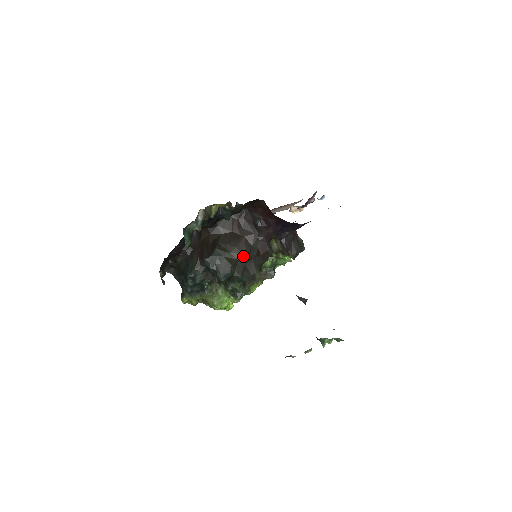
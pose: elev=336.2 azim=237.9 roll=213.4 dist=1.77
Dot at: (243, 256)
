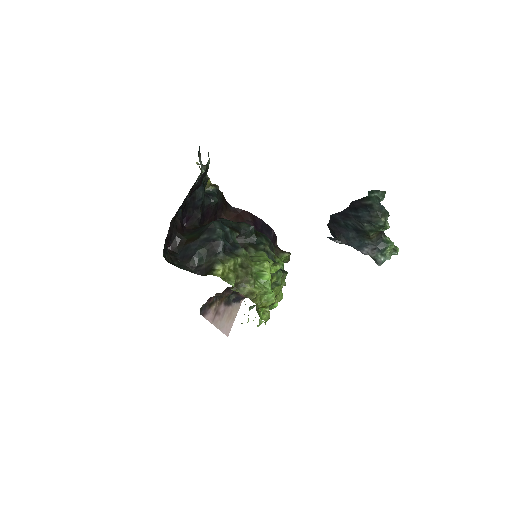
Dot at: occluded
